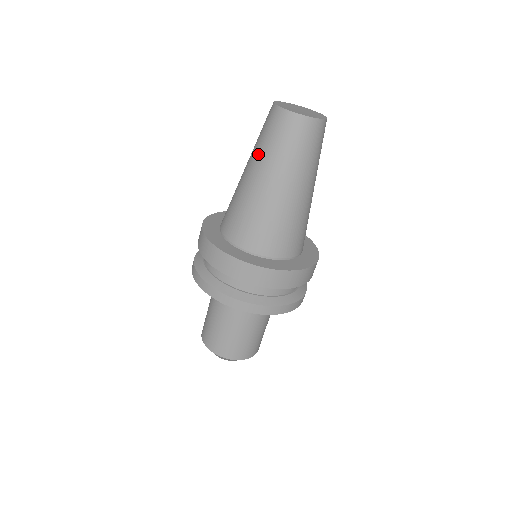
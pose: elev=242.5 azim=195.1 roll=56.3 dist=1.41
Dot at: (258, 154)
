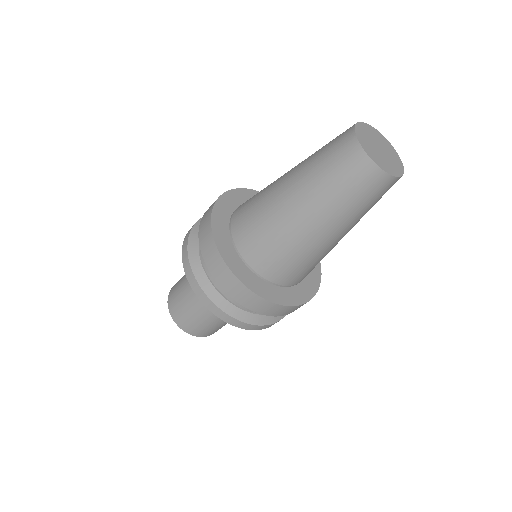
Dot at: (313, 187)
